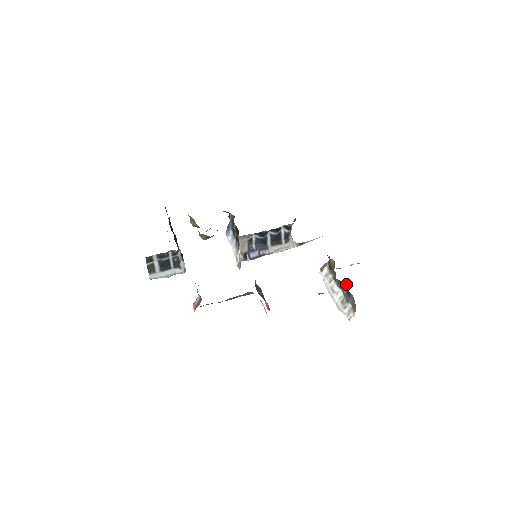
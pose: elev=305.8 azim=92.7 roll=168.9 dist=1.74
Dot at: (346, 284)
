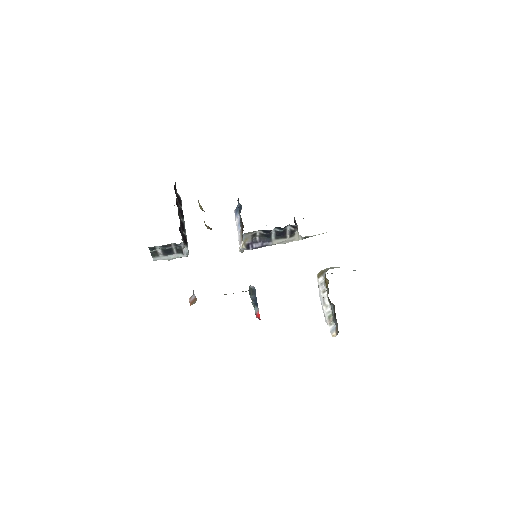
Dot at: (334, 307)
